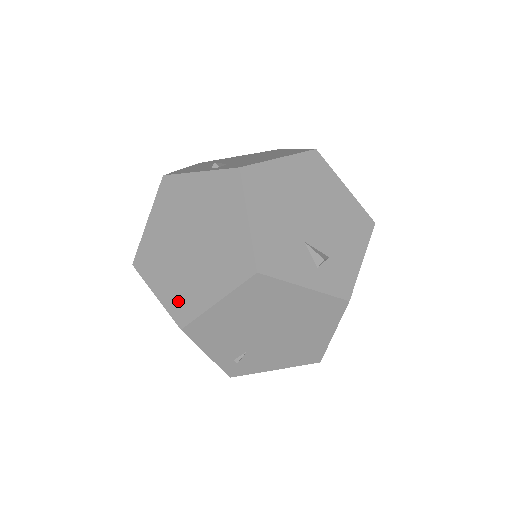
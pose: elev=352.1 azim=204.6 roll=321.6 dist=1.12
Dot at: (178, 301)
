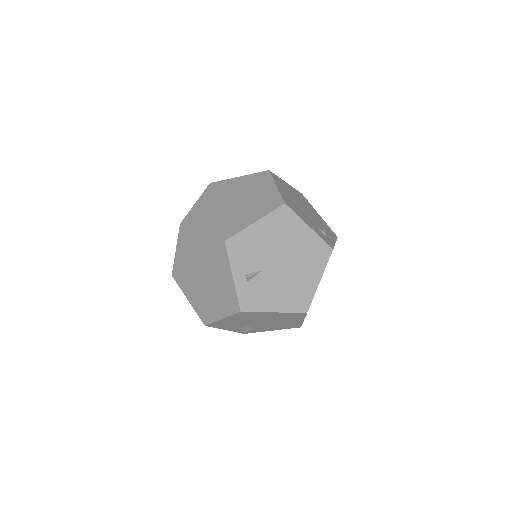
Dot at: (180, 271)
